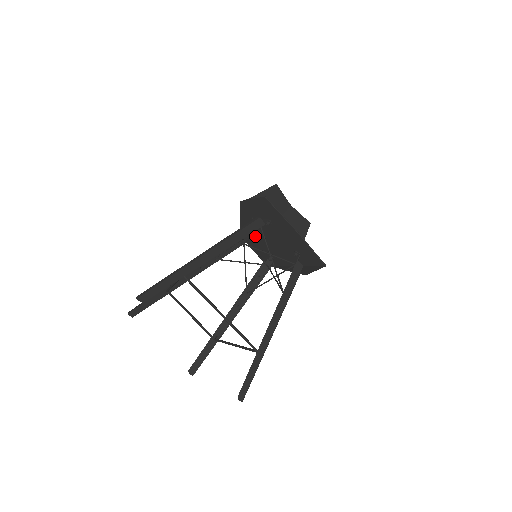
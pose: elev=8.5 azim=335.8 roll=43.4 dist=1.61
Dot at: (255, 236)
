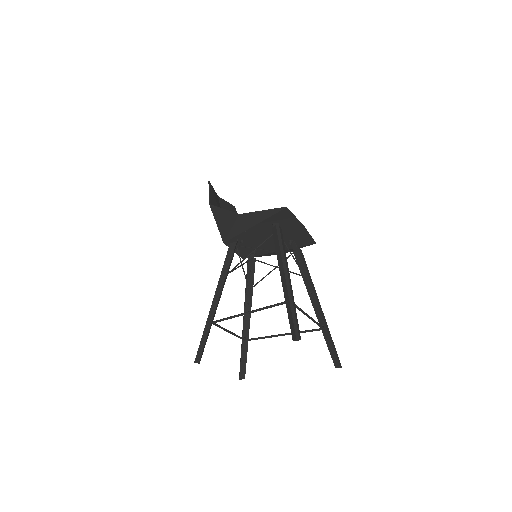
Dot at: (247, 239)
